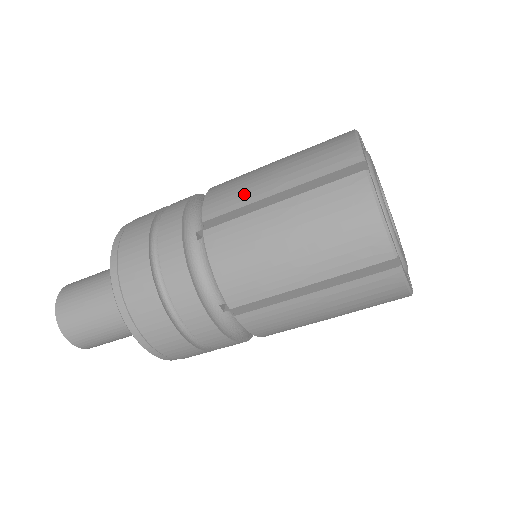
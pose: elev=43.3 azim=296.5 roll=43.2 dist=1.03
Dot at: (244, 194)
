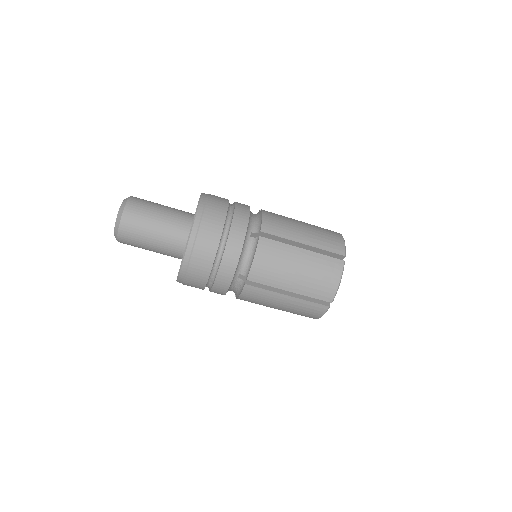
Dot at: occluded
